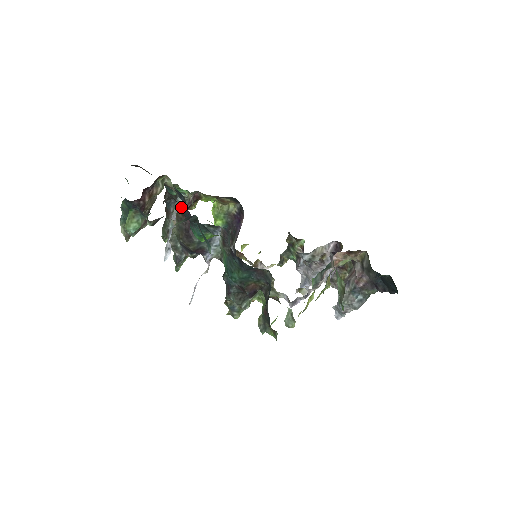
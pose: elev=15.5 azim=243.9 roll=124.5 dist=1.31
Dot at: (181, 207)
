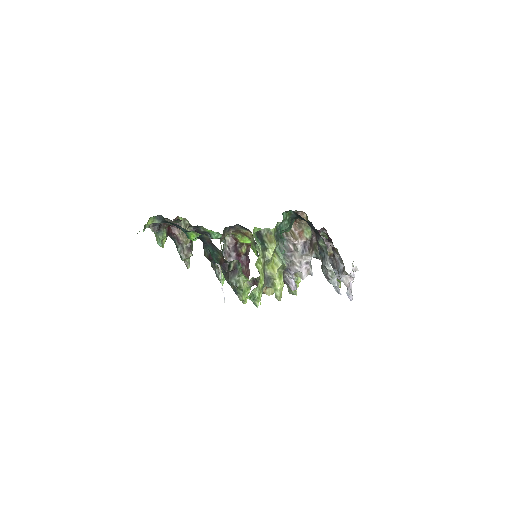
Dot at: occluded
